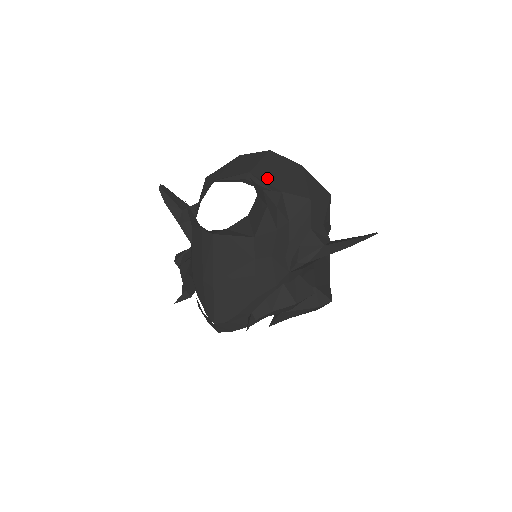
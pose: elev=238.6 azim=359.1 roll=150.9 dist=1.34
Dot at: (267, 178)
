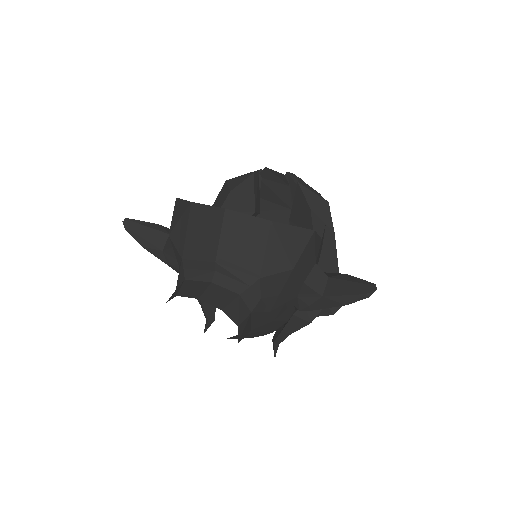
Dot at: (237, 263)
